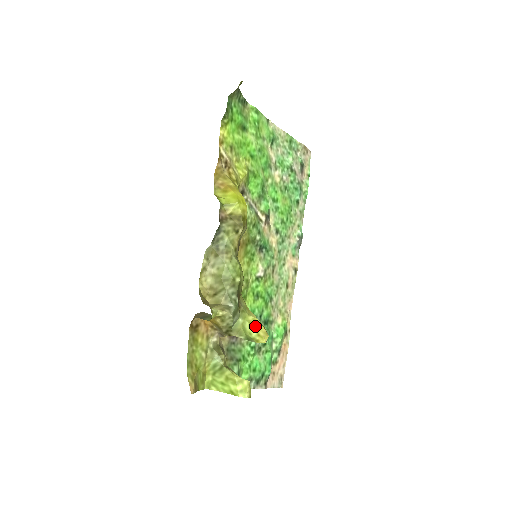
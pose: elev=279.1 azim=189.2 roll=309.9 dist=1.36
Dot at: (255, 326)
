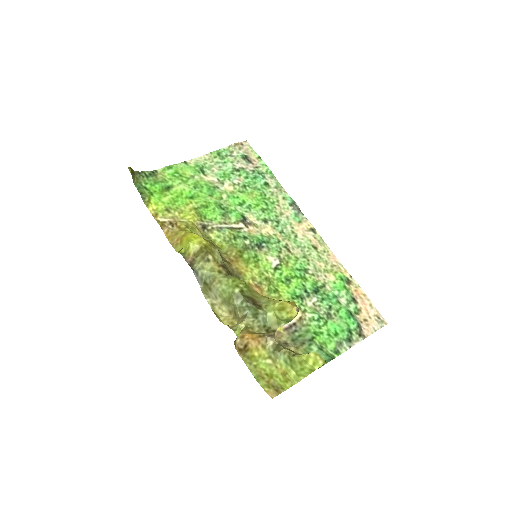
Dot at: (282, 308)
